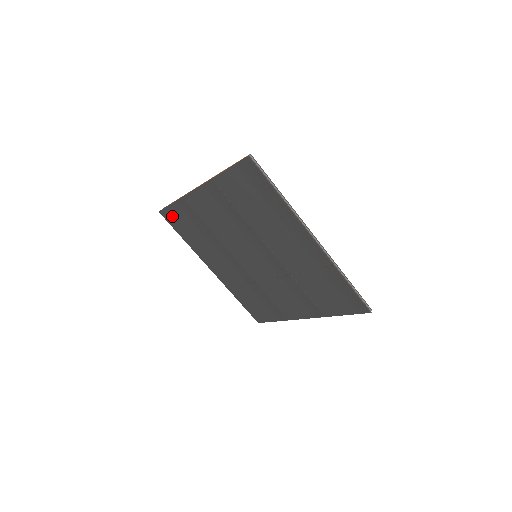
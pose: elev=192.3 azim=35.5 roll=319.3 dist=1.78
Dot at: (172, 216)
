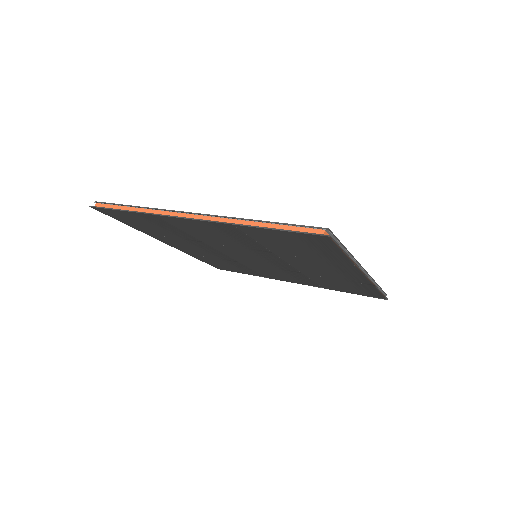
Dot at: (118, 215)
